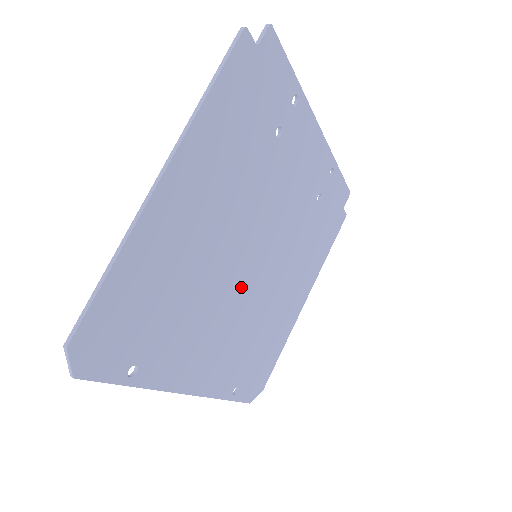
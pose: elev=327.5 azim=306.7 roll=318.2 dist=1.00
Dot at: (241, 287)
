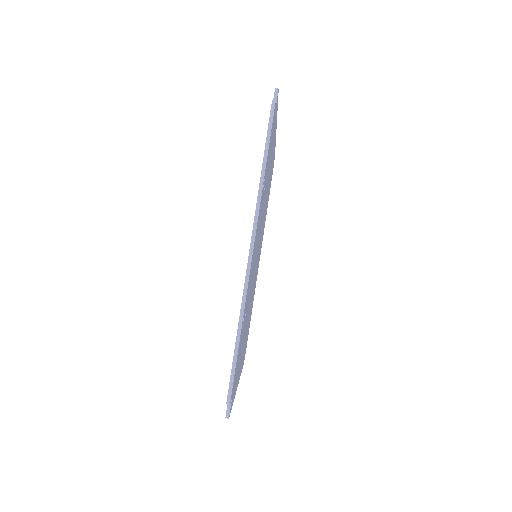
Dot at: occluded
